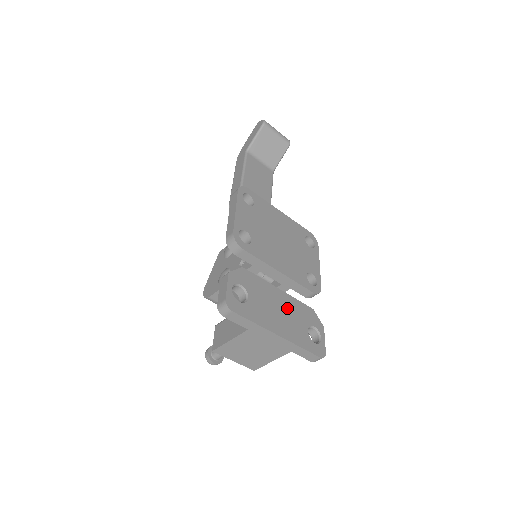
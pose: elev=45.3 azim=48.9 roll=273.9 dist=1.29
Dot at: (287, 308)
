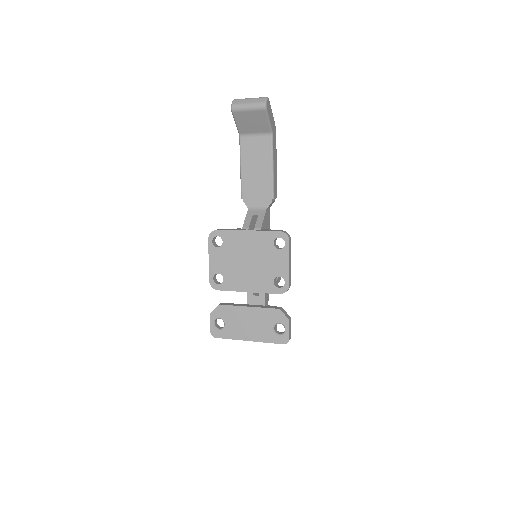
Dot at: (255, 319)
